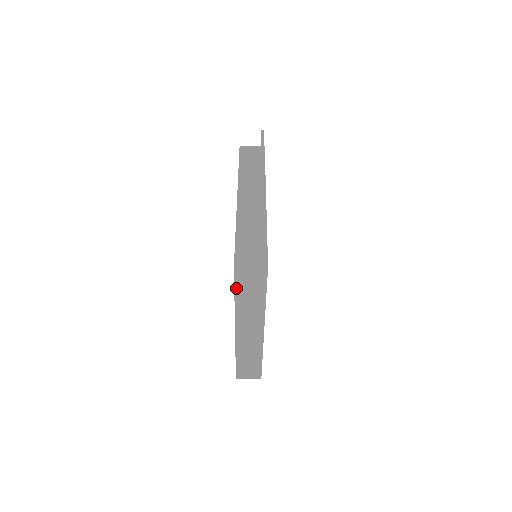
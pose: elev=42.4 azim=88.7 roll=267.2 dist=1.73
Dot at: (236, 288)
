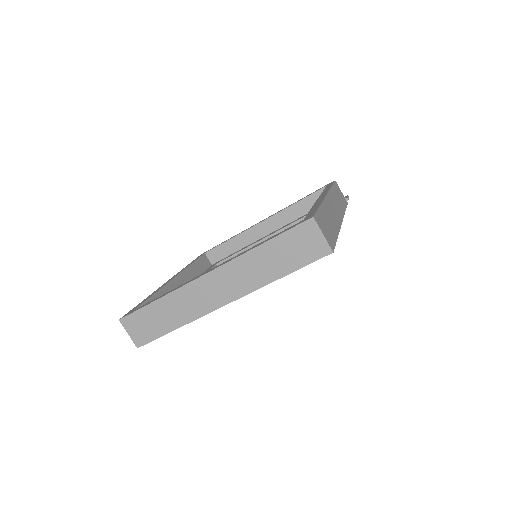
Dot at: (279, 237)
